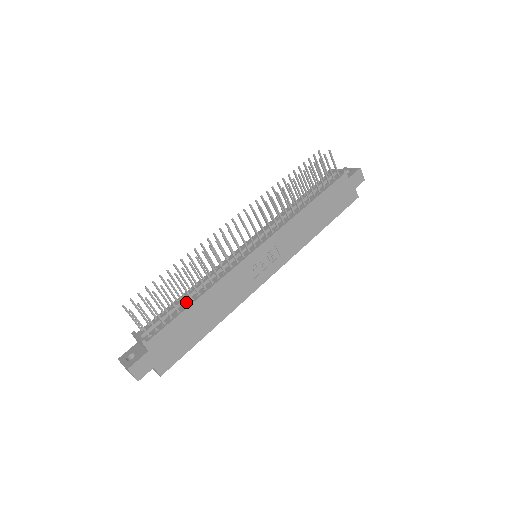
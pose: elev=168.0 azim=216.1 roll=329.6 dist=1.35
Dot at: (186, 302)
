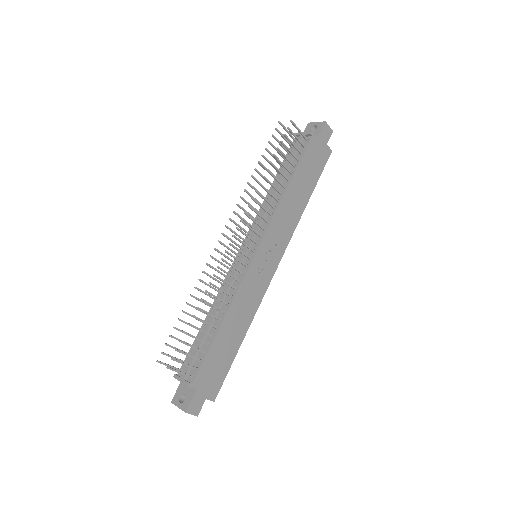
Dot at: (211, 331)
